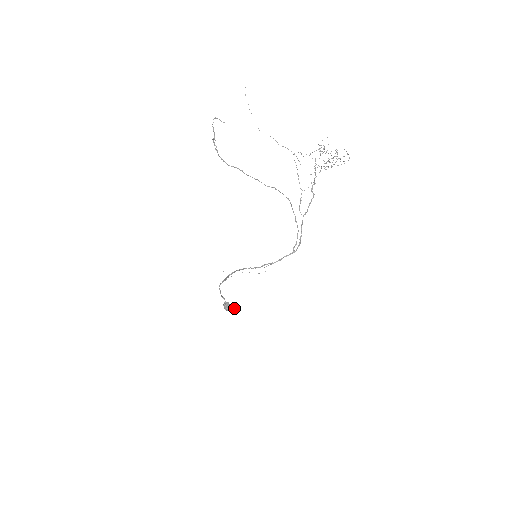
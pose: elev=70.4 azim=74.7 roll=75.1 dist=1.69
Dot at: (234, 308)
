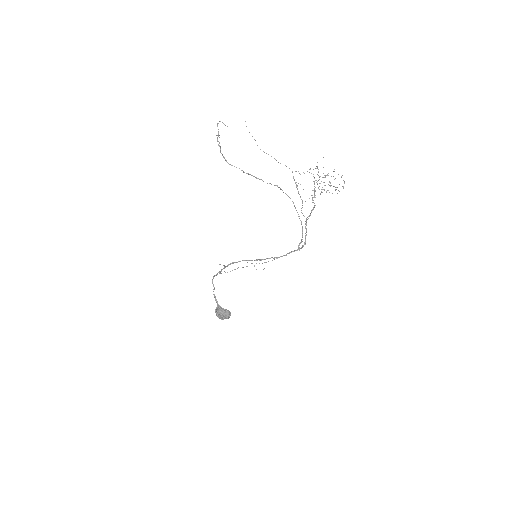
Dot at: (229, 312)
